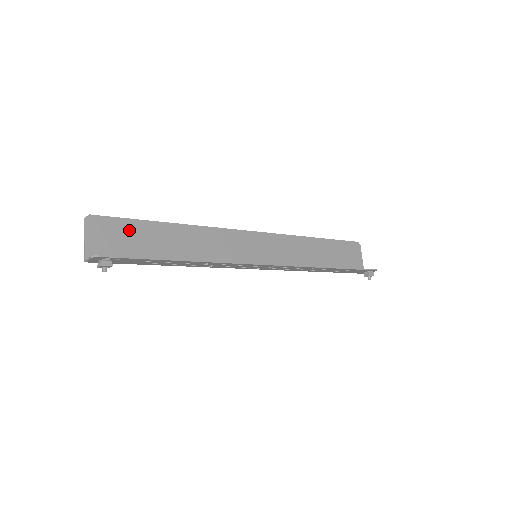
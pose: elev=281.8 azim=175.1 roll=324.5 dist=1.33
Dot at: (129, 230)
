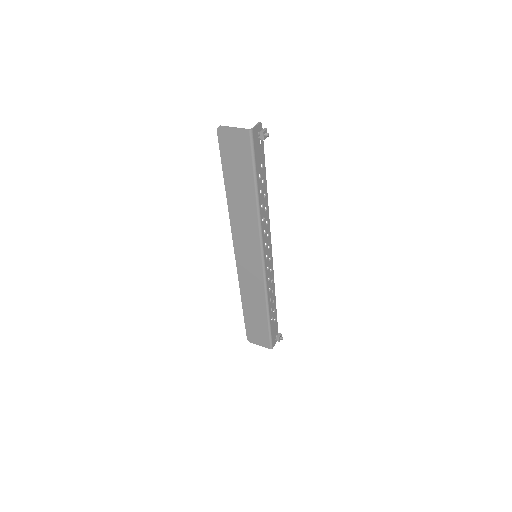
Dot at: (230, 160)
